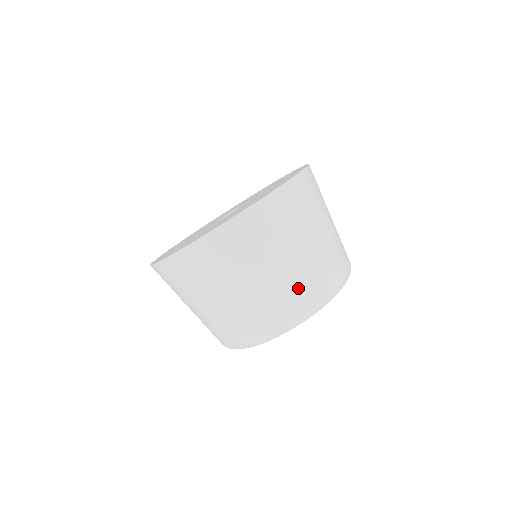
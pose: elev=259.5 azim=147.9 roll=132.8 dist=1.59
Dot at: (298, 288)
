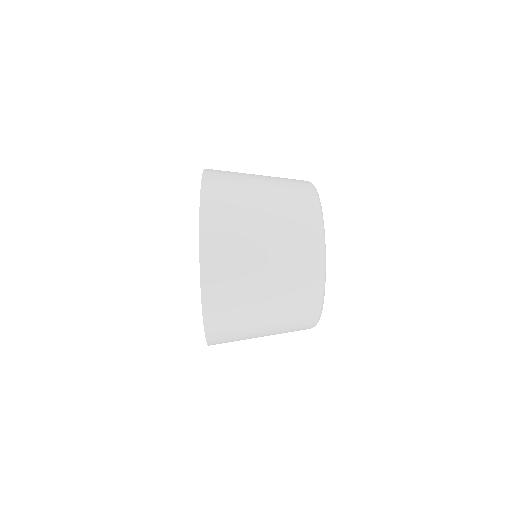
Dot at: (284, 178)
